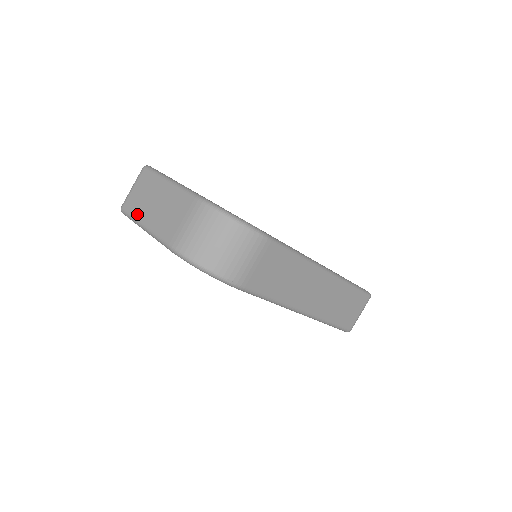
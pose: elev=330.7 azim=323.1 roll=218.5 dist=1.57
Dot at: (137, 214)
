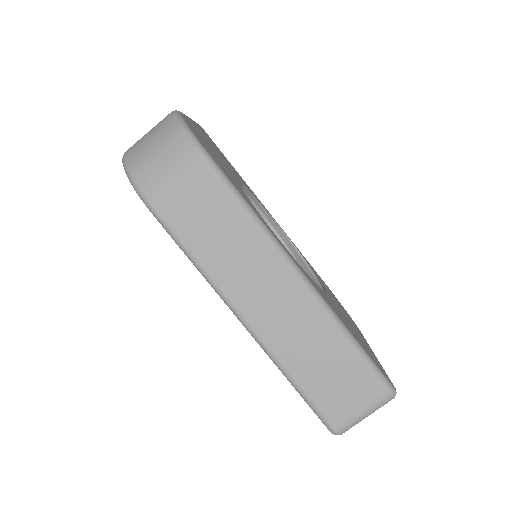
Dot at: occluded
